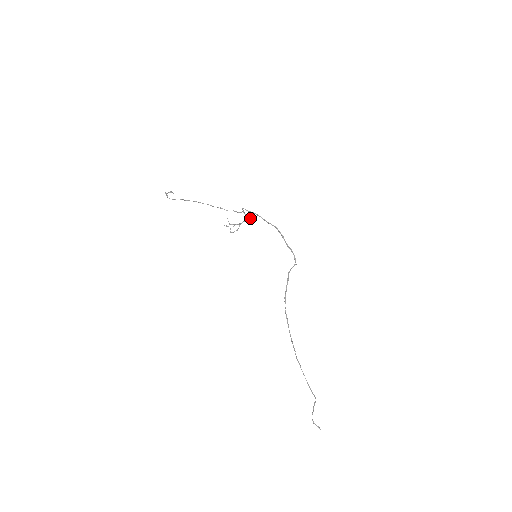
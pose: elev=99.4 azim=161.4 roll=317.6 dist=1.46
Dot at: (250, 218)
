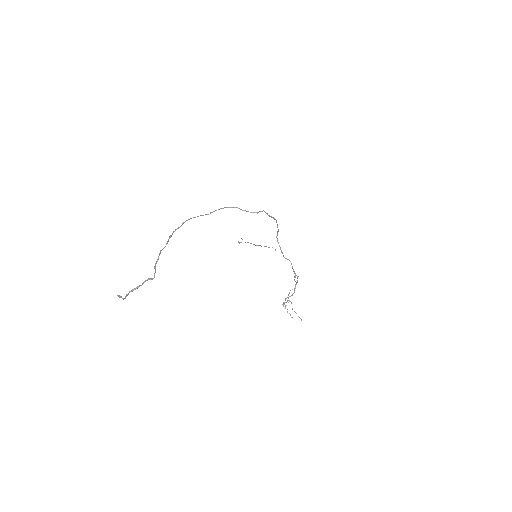
Dot at: occluded
